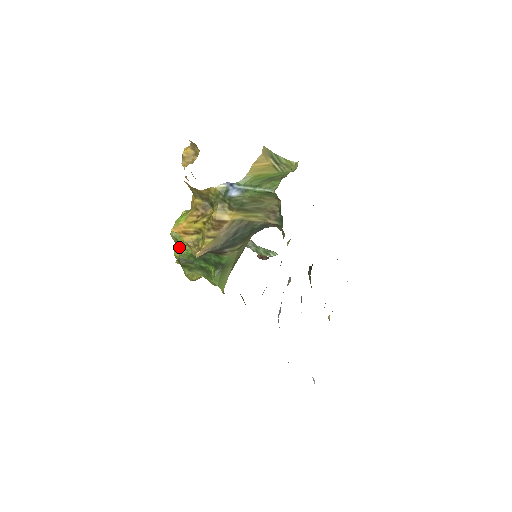
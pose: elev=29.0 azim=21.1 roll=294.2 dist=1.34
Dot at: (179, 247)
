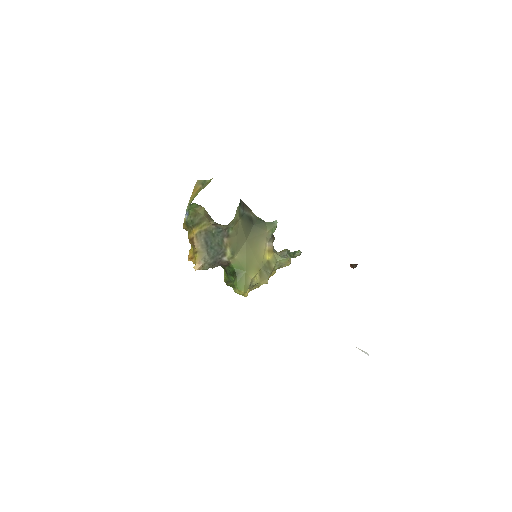
Dot at: occluded
